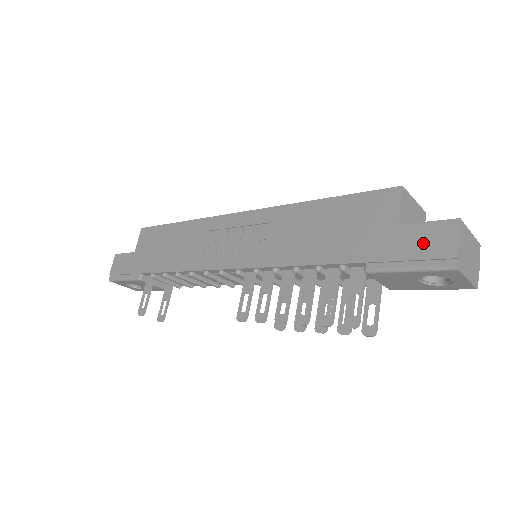
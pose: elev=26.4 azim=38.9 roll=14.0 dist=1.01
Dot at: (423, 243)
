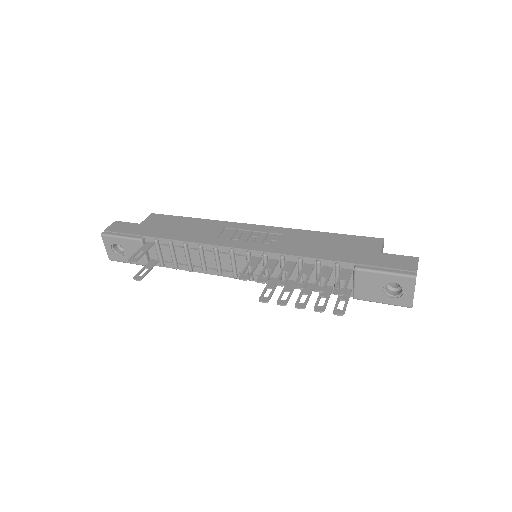
Dot at: (396, 262)
